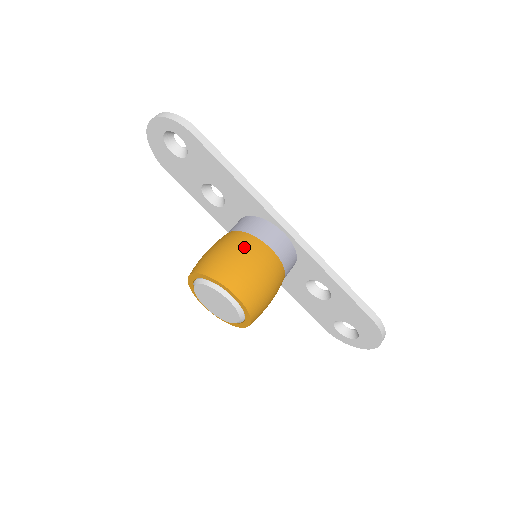
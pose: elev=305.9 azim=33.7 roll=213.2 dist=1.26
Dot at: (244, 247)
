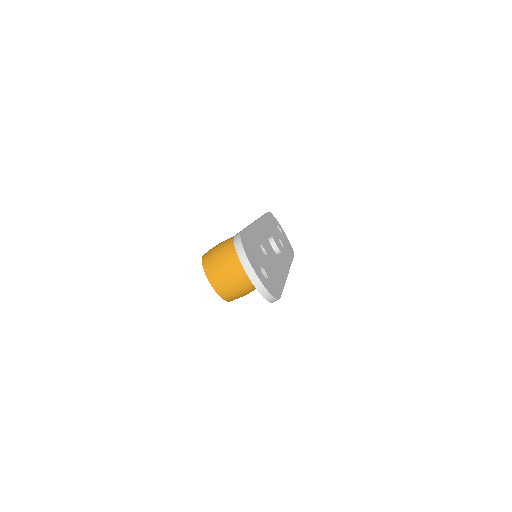
Dot at: (253, 288)
